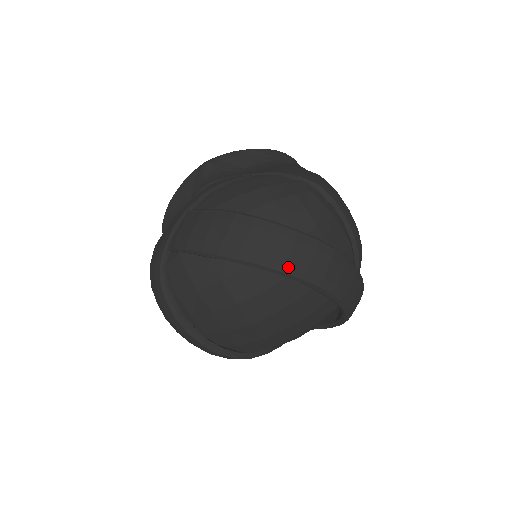
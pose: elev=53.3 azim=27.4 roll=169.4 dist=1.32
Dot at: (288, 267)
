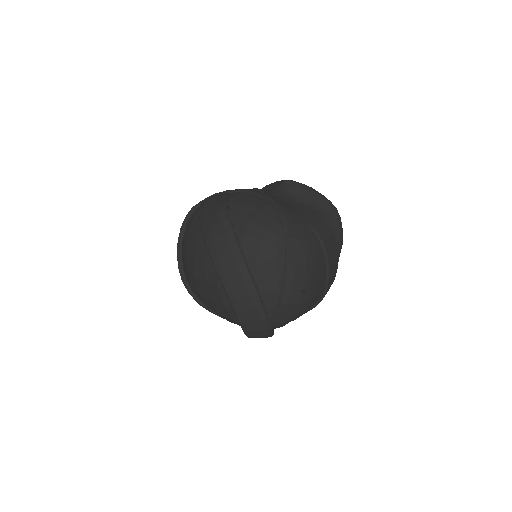
Dot at: (216, 259)
